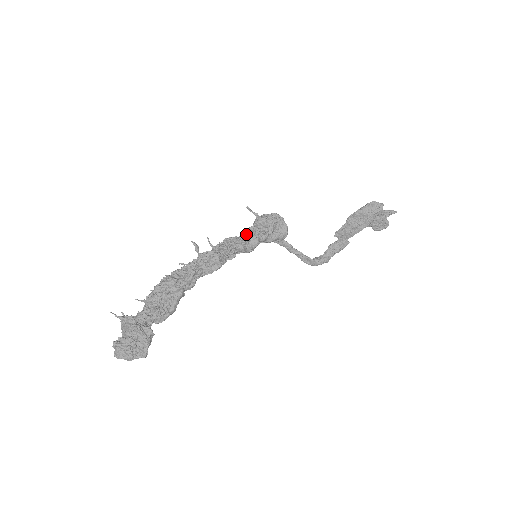
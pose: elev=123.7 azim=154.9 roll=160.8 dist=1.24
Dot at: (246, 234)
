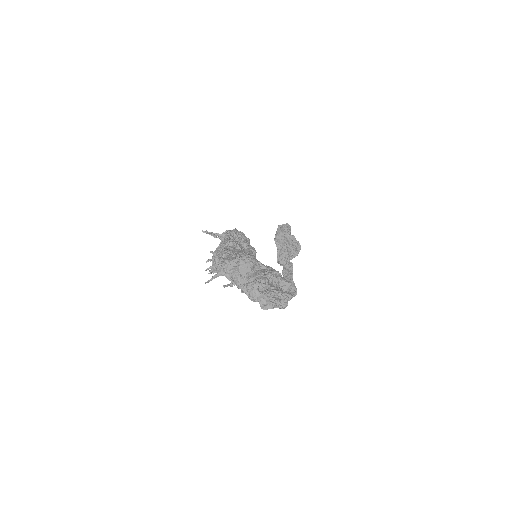
Dot at: occluded
